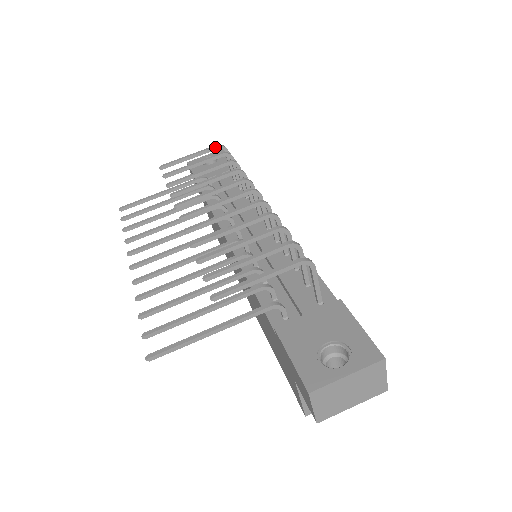
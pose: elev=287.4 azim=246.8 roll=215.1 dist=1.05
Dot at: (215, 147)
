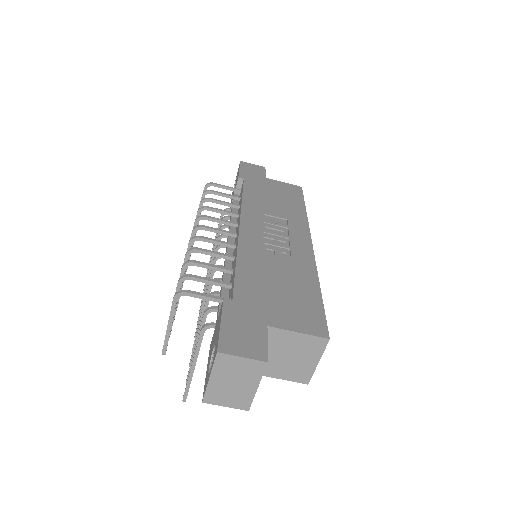
Dot at: occluded
